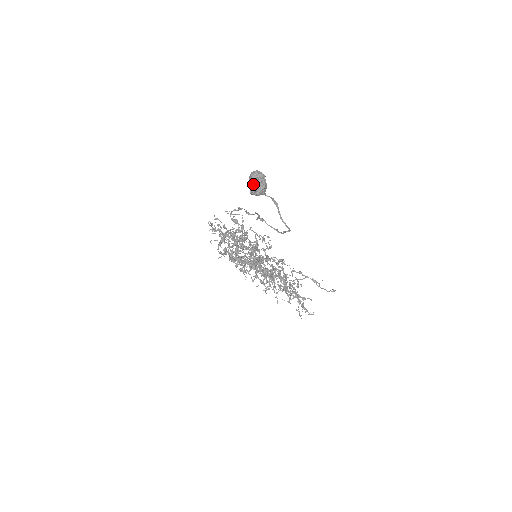
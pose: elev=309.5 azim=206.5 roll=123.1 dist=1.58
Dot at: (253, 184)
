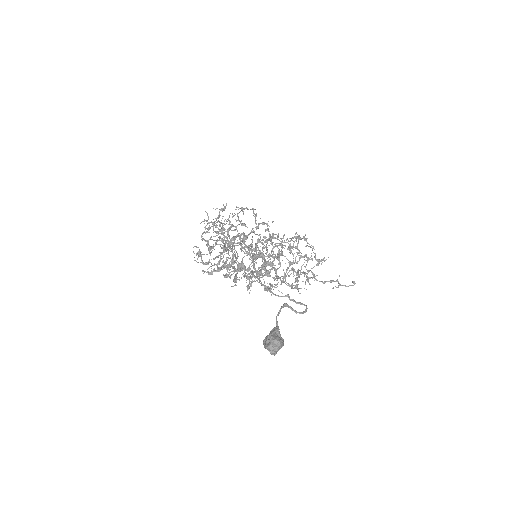
Dot at: (273, 353)
